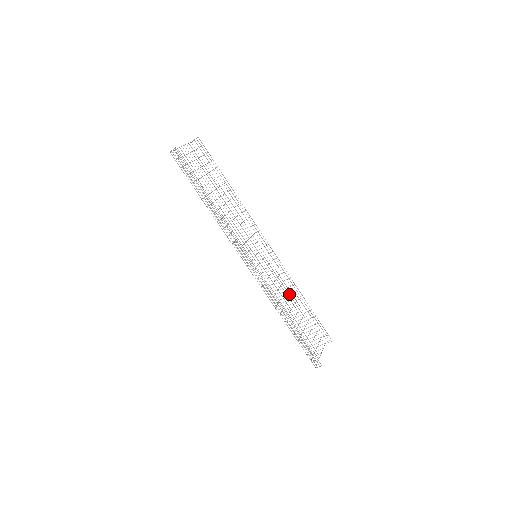
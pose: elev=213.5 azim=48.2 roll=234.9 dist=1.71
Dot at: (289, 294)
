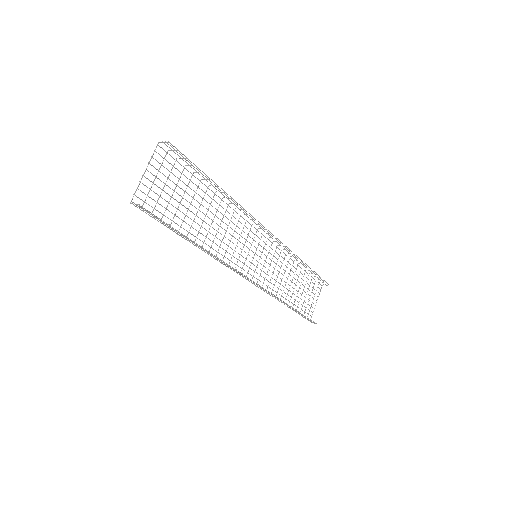
Dot at: occluded
